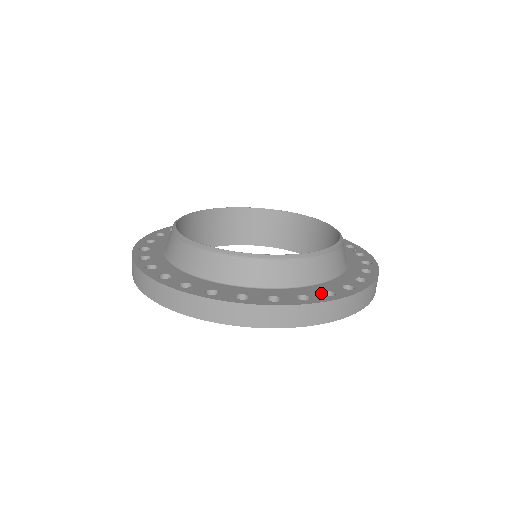
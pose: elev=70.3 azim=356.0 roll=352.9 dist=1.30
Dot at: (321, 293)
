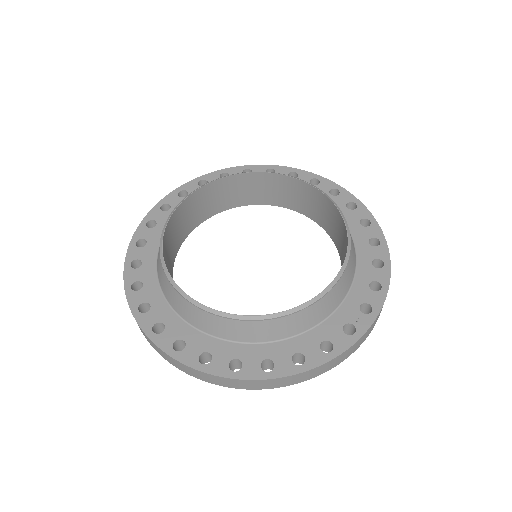
Dot at: (200, 352)
